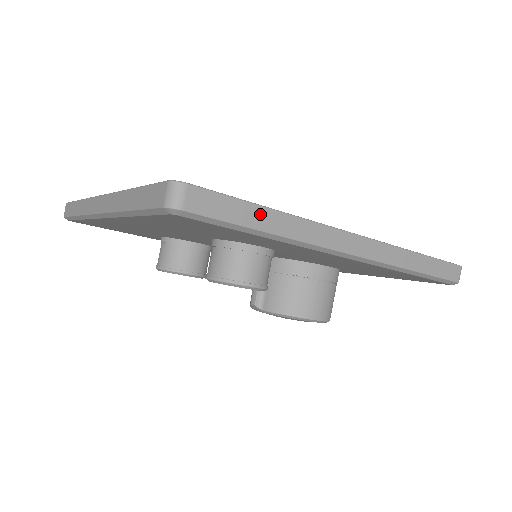
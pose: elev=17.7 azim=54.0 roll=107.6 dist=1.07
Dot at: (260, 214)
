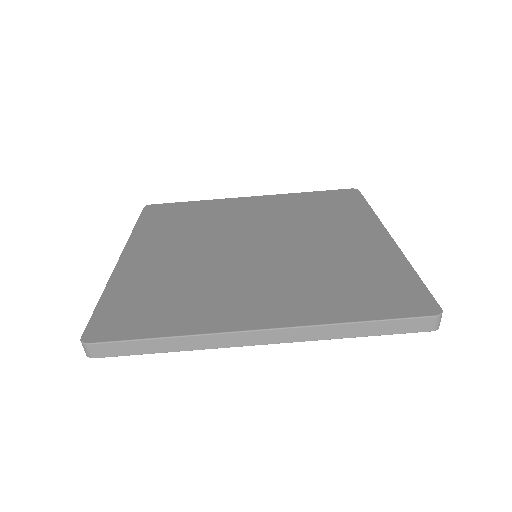
Dot at: occluded
